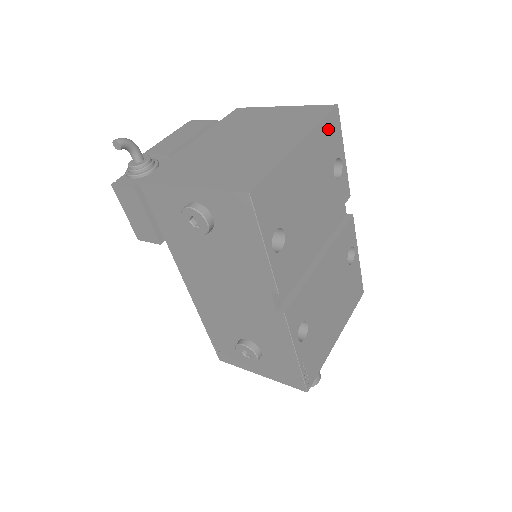
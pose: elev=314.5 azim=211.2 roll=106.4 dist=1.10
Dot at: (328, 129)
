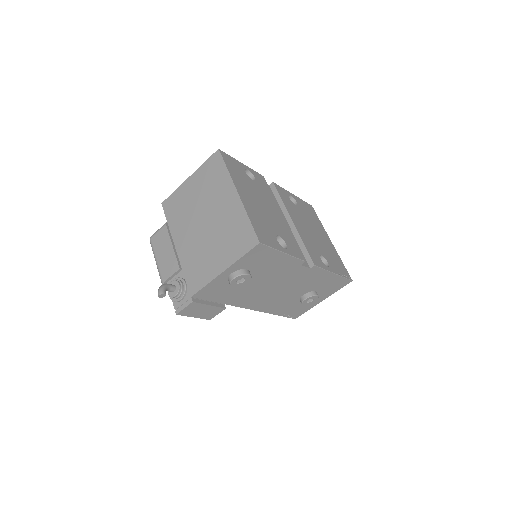
Dot at: (231, 166)
